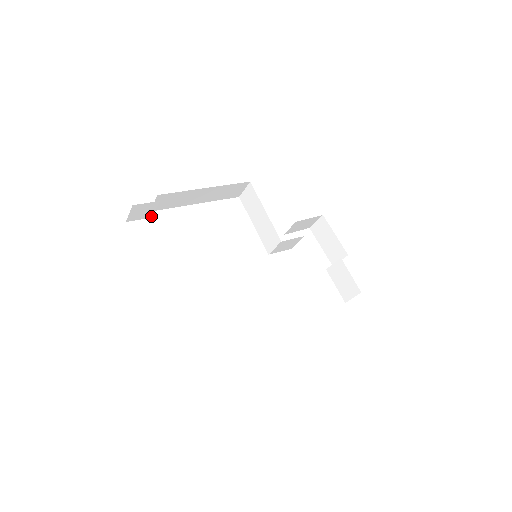
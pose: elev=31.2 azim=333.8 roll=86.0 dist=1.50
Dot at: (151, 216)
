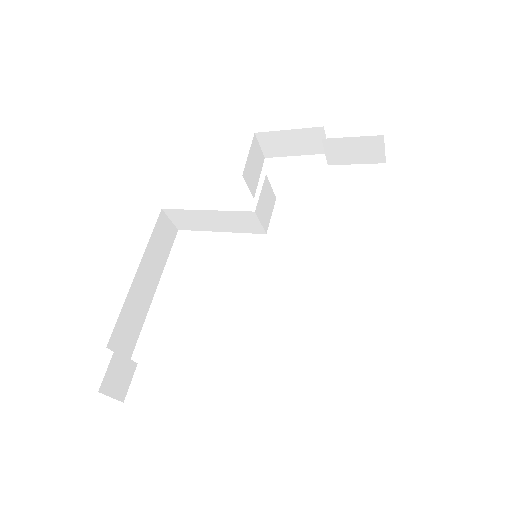
Dot at: (135, 364)
